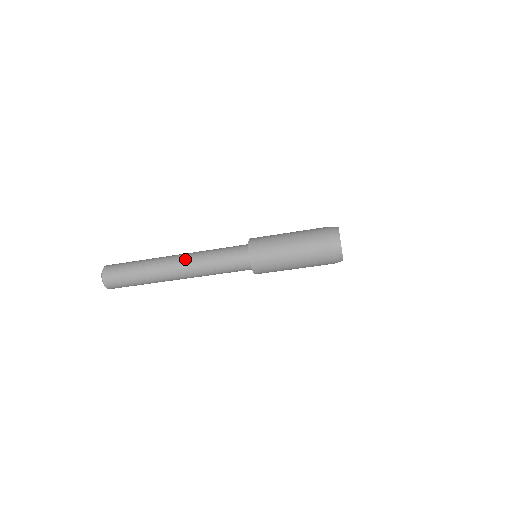
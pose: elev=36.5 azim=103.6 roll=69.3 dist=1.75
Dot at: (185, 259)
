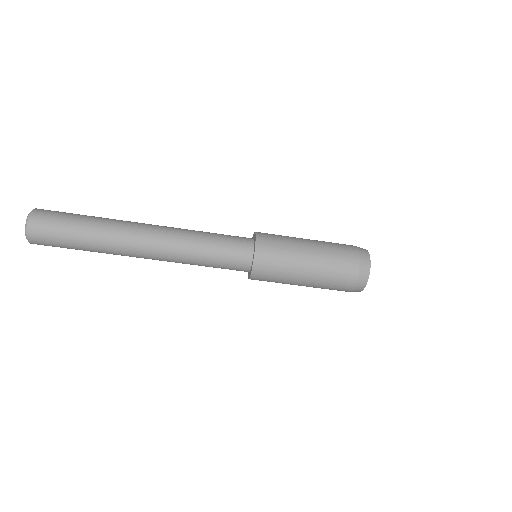
Dot at: occluded
